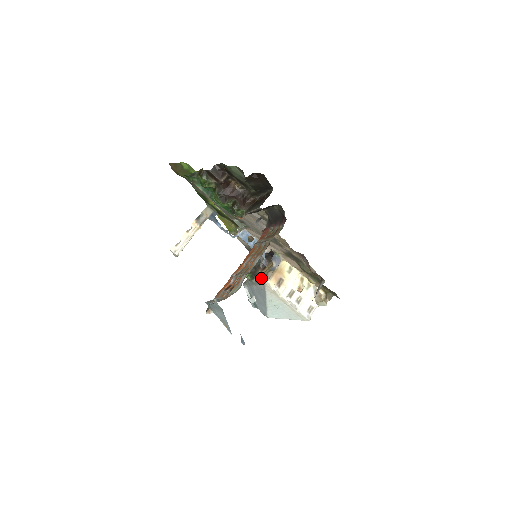
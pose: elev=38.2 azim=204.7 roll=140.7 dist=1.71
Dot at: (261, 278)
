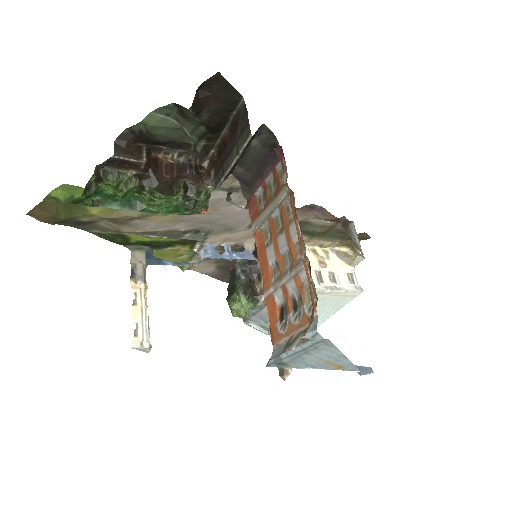
Dot at: occluded
